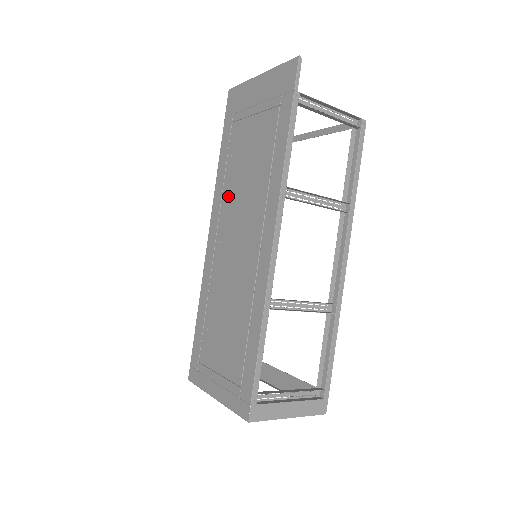
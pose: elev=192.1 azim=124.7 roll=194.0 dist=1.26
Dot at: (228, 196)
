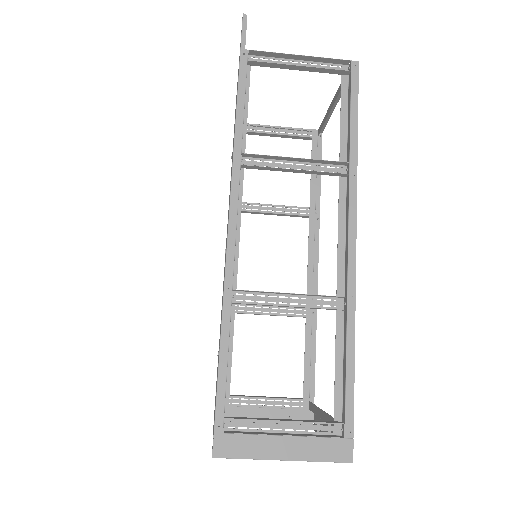
Dot at: occluded
